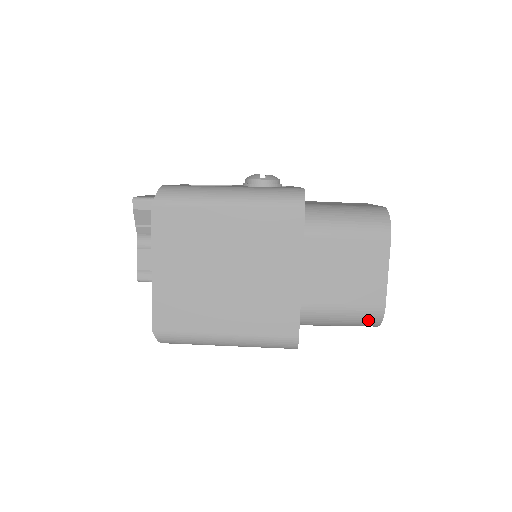
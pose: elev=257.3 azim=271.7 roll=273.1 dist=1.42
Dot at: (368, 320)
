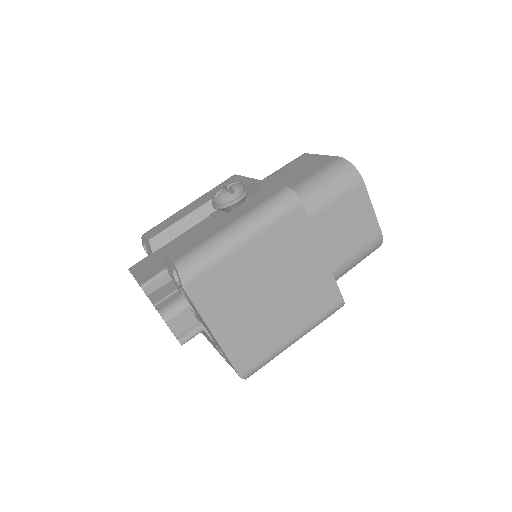
Dot at: (373, 250)
